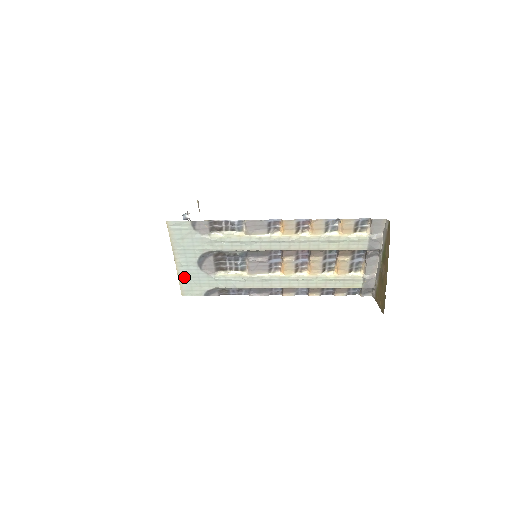
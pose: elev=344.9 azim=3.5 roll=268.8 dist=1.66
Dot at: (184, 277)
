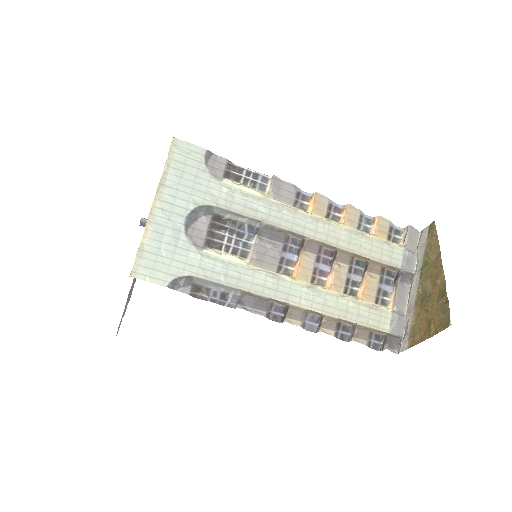
Dot at: (153, 238)
